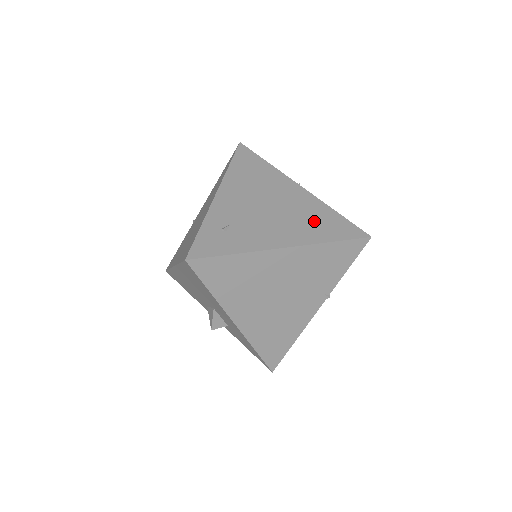
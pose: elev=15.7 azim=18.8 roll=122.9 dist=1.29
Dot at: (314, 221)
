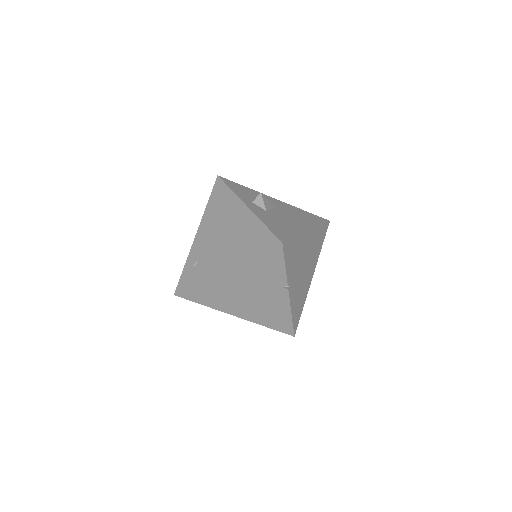
Dot at: (246, 240)
